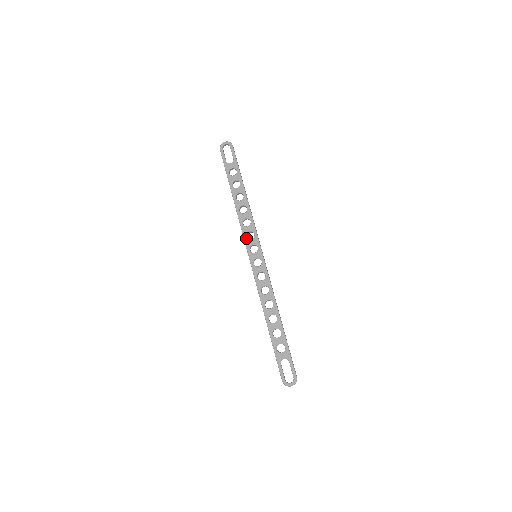
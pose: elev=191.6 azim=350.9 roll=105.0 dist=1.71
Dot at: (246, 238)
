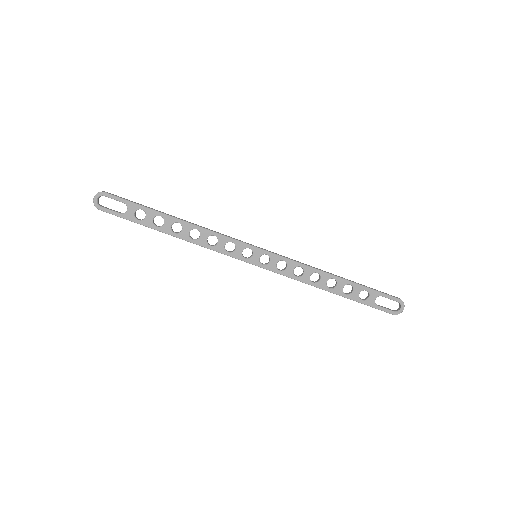
Dot at: (229, 253)
